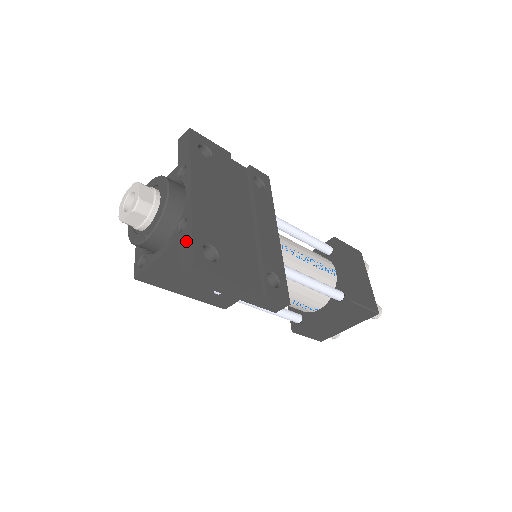
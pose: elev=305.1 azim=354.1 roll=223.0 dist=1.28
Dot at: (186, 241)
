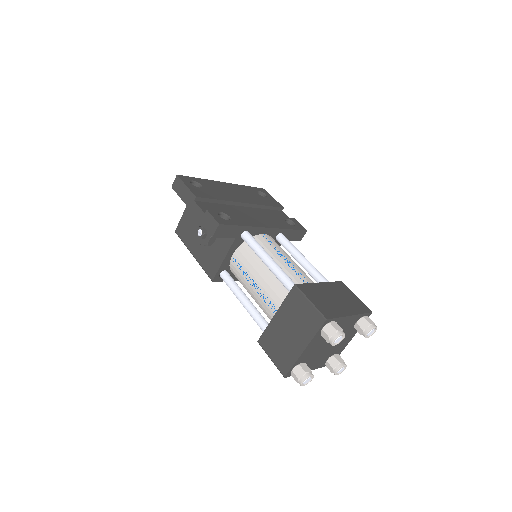
Dot at: occluded
